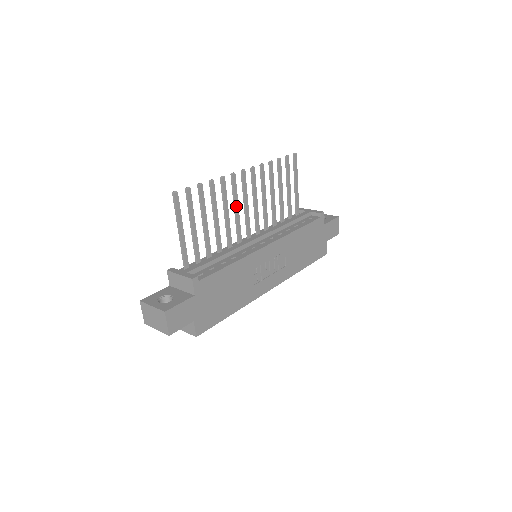
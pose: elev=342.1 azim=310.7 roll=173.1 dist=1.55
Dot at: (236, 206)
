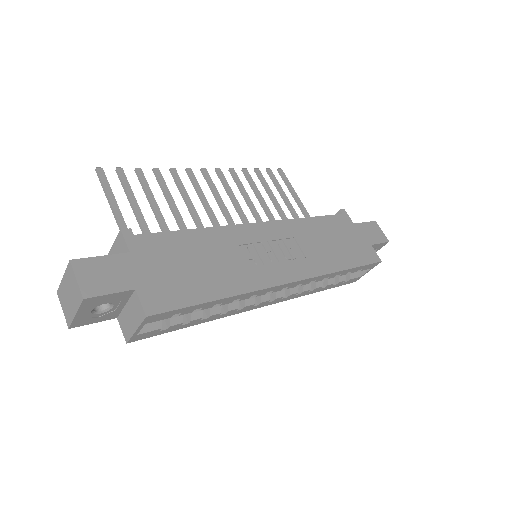
Dot at: (203, 200)
